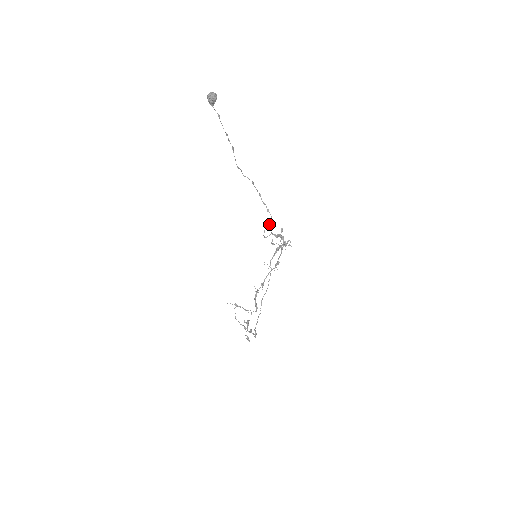
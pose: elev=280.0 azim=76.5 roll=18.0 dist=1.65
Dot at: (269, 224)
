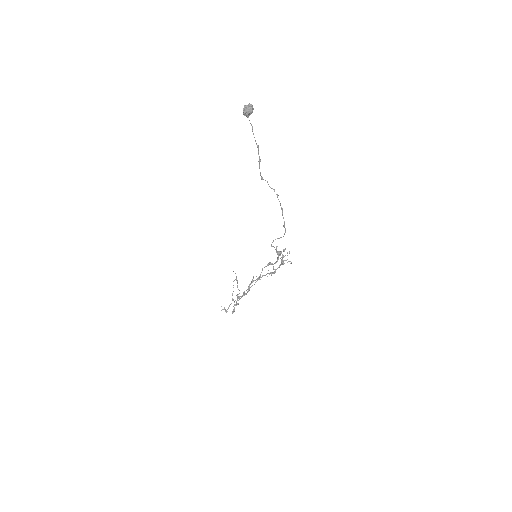
Dot at: (280, 237)
